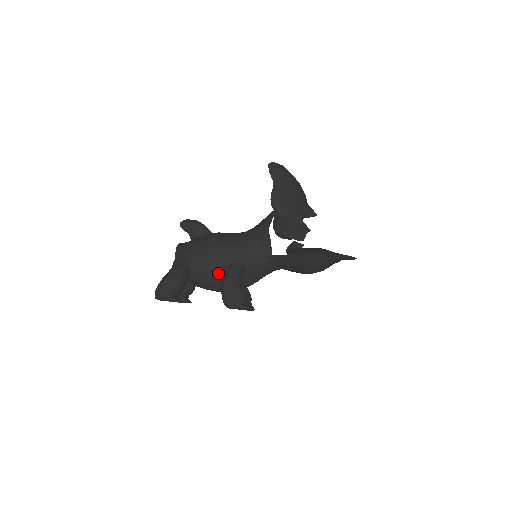
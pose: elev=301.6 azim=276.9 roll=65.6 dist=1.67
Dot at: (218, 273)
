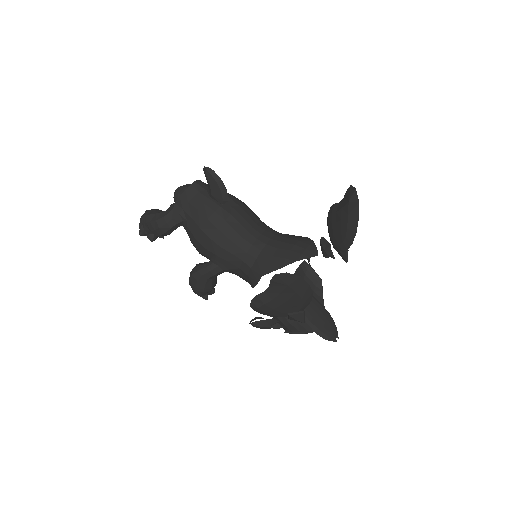
Dot at: (200, 253)
